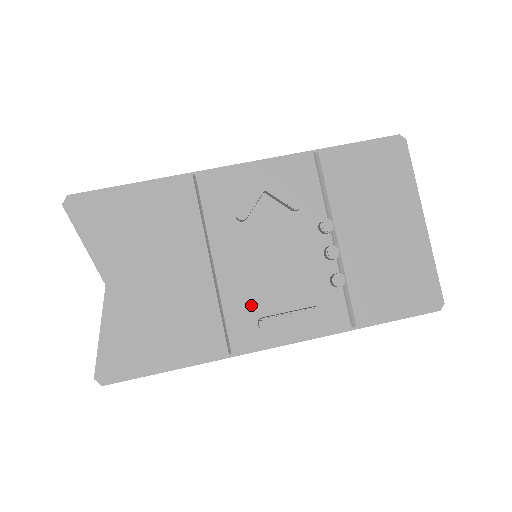
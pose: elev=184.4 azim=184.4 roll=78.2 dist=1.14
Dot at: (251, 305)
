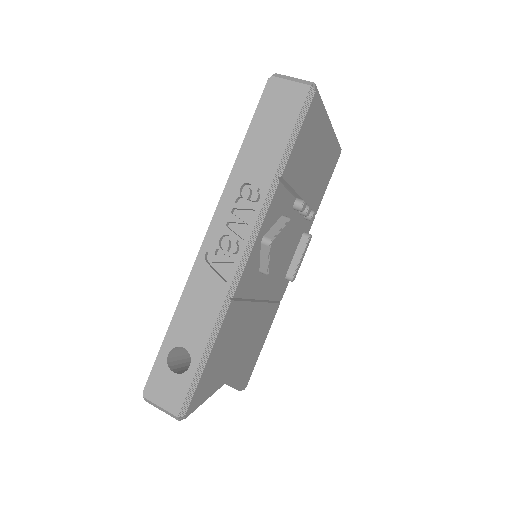
Dot at: (281, 280)
